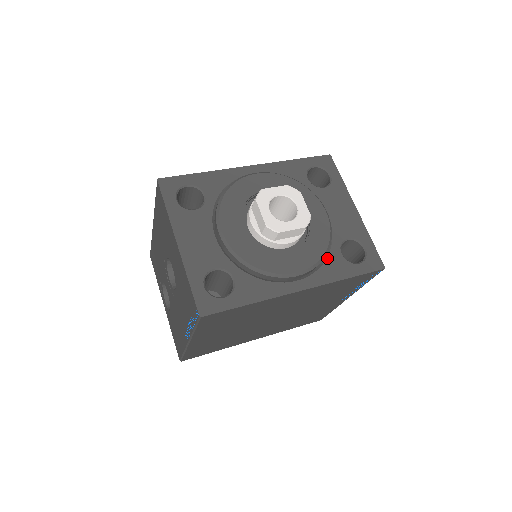
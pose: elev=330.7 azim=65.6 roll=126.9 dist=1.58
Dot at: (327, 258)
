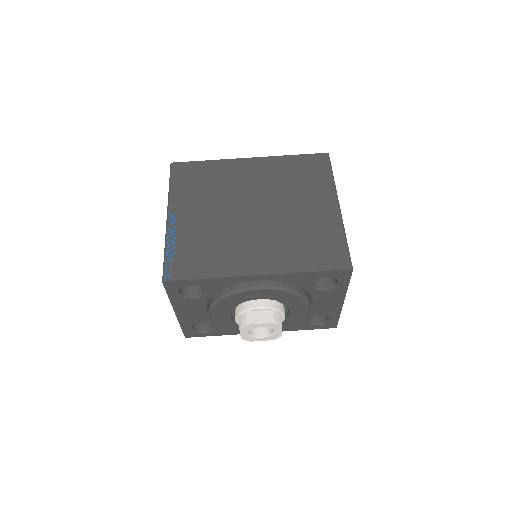
Dot at: occluded
